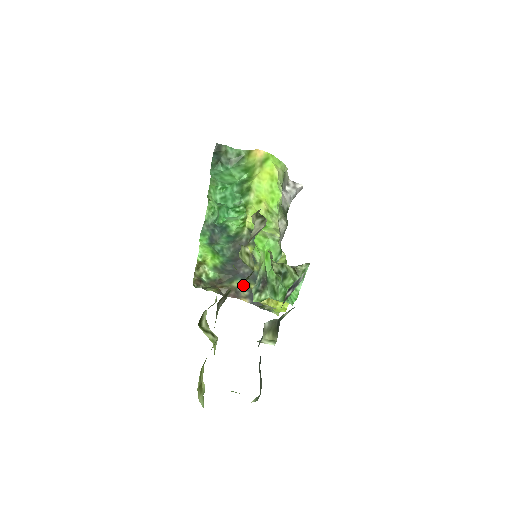
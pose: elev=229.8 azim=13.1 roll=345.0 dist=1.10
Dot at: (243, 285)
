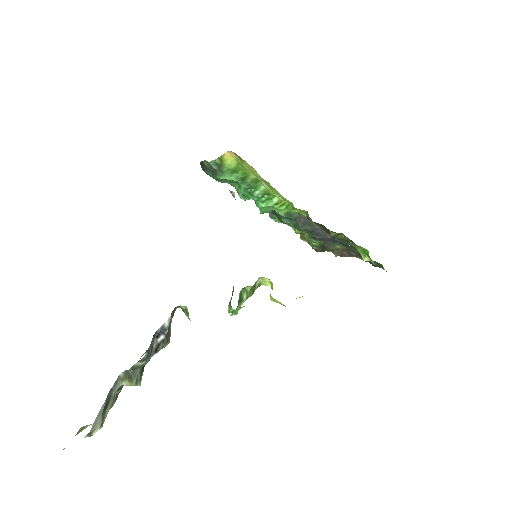
Dot at: (344, 247)
